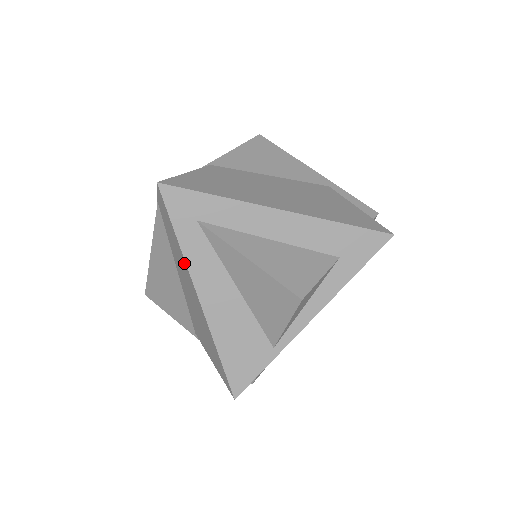
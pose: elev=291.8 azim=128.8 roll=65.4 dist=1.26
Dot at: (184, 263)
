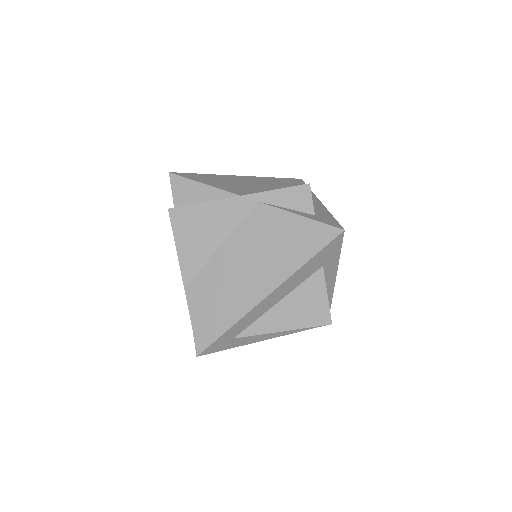
Dot at: occluded
